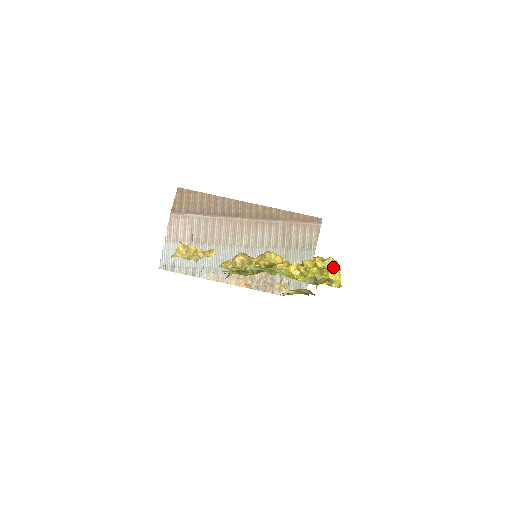
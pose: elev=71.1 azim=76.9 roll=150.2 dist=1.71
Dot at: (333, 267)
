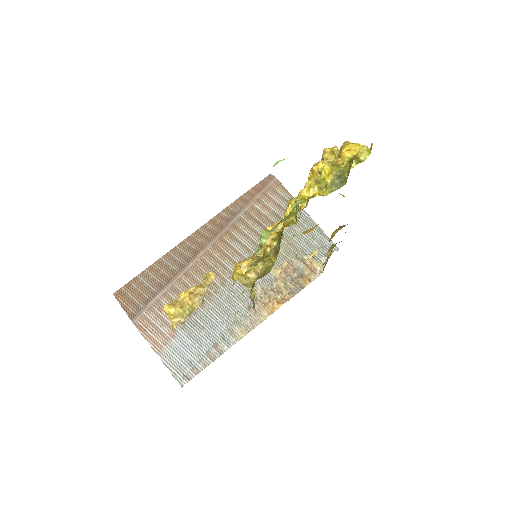
Dot at: (339, 151)
